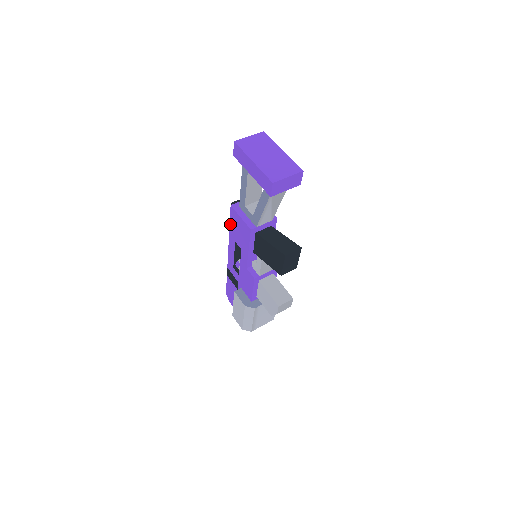
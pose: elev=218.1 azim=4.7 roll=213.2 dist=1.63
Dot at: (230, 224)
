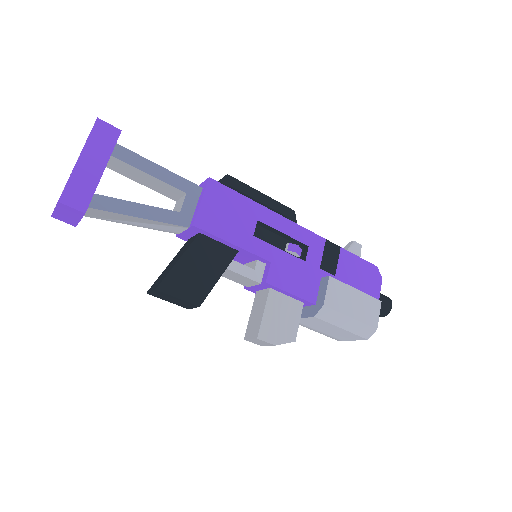
Dot at: occluded
